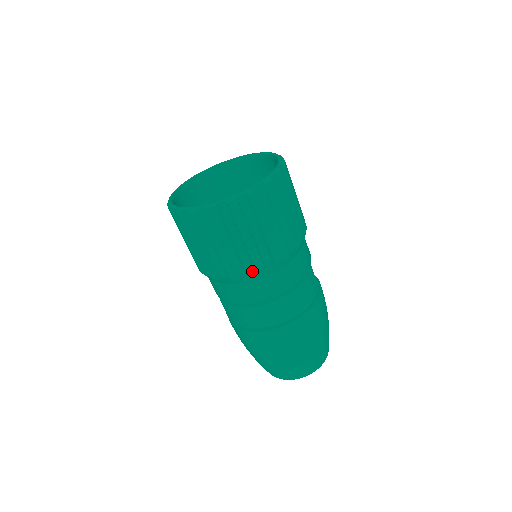
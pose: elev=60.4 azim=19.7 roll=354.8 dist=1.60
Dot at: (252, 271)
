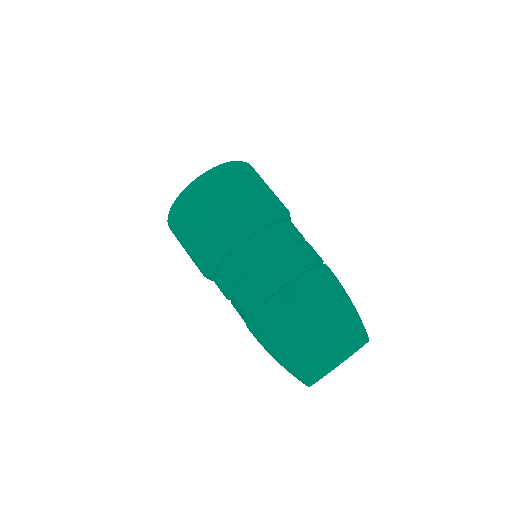
Dot at: (246, 224)
